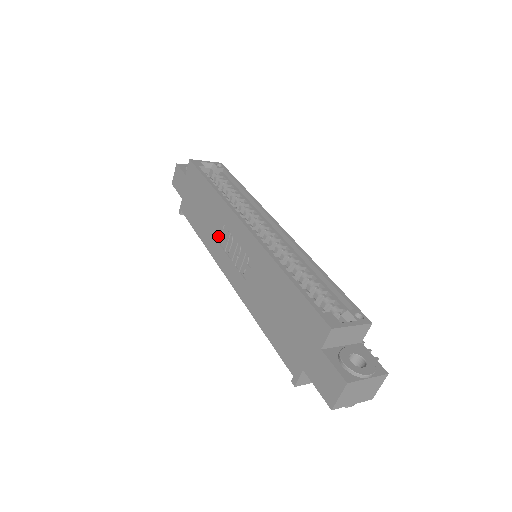
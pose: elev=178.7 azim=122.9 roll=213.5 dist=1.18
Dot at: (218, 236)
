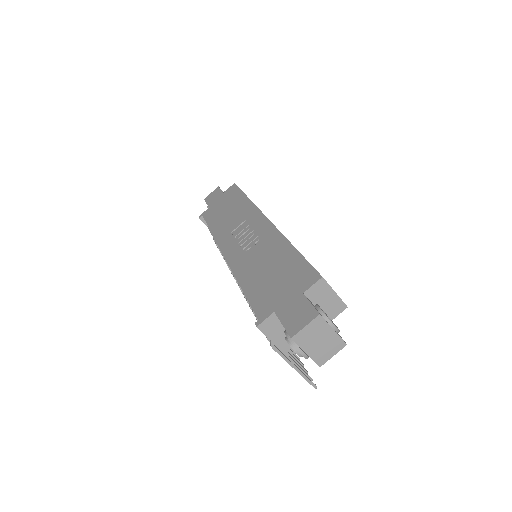
Dot at: (234, 228)
